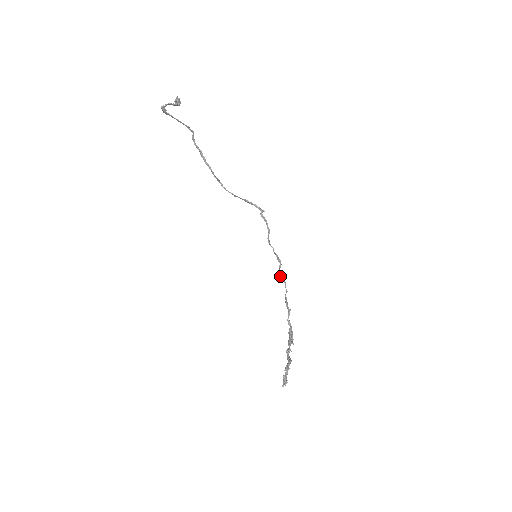
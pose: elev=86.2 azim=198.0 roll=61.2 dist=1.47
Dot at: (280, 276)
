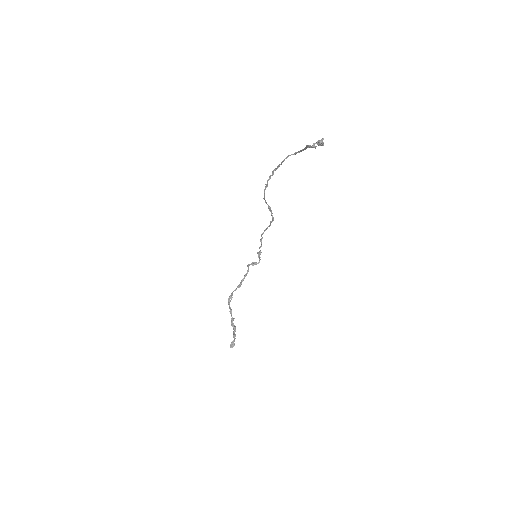
Dot at: occluded
